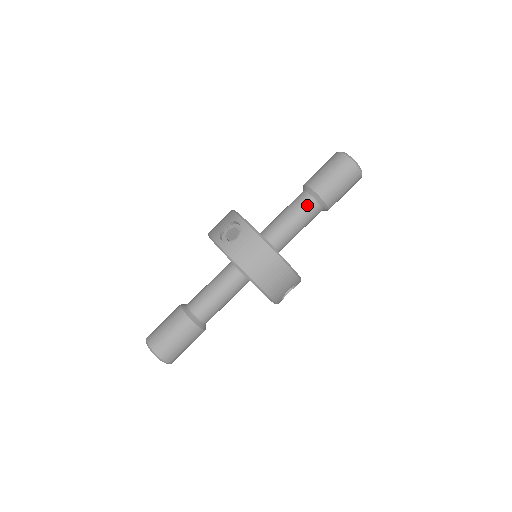
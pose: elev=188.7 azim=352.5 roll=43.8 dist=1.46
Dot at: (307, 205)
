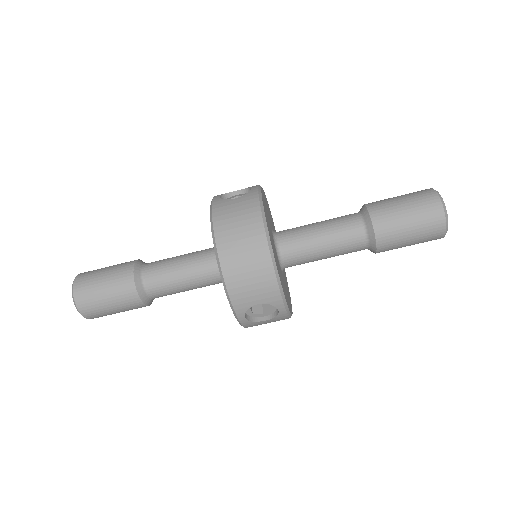
Dot at: (350, 223)
